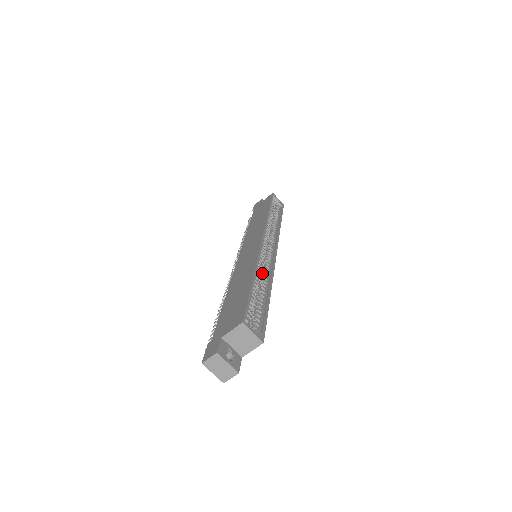
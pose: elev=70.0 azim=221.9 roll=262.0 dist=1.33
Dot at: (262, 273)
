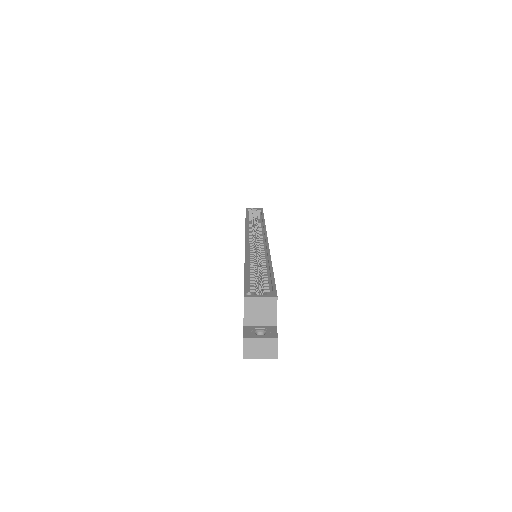
Dot at: (259, 259)
